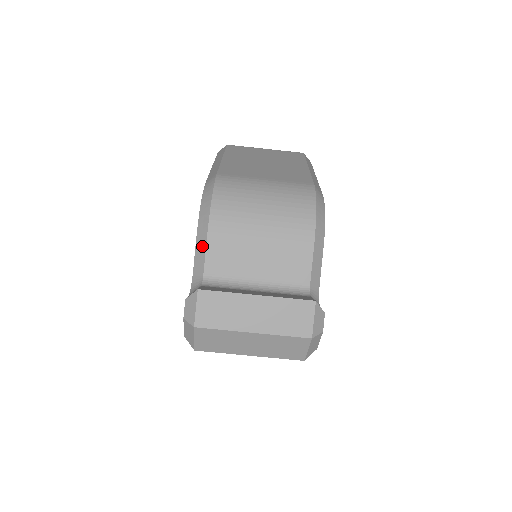
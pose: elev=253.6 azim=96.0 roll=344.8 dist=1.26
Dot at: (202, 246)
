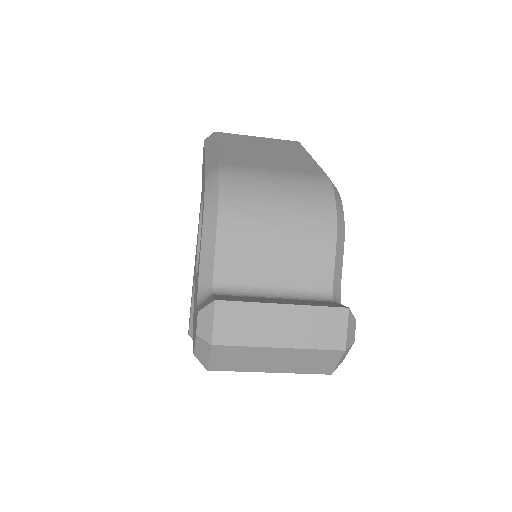
Dot at: (210, 248)
